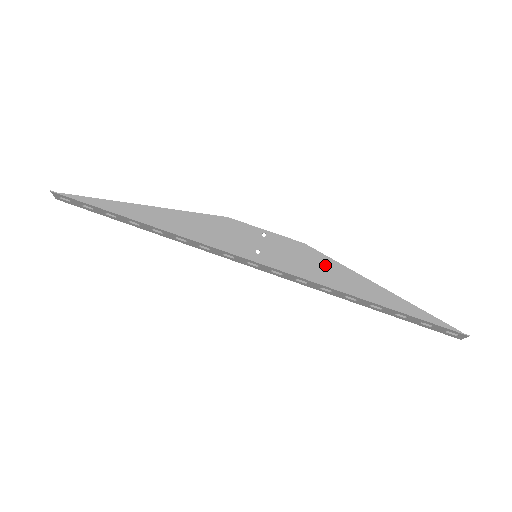
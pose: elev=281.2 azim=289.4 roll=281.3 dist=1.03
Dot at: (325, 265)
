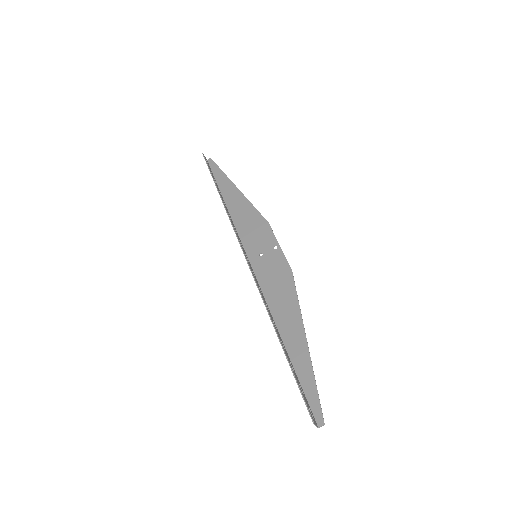
Dot at: (288, 294)
